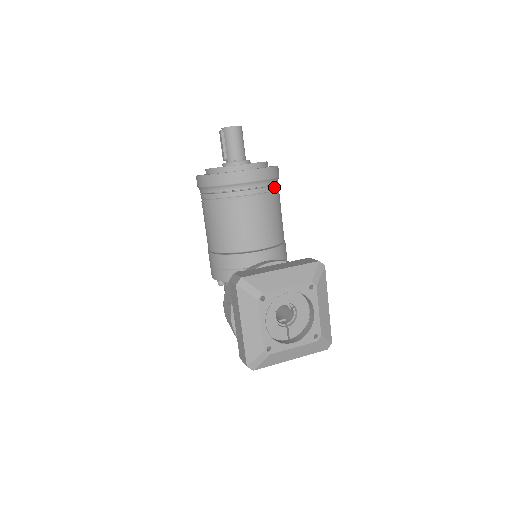
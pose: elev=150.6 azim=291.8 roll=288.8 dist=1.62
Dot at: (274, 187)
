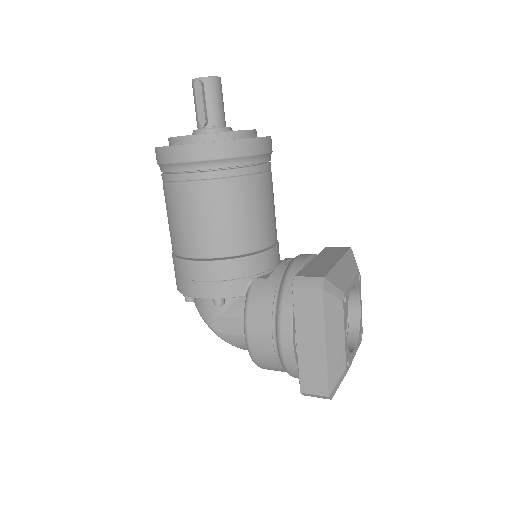
Dot at: occluded
